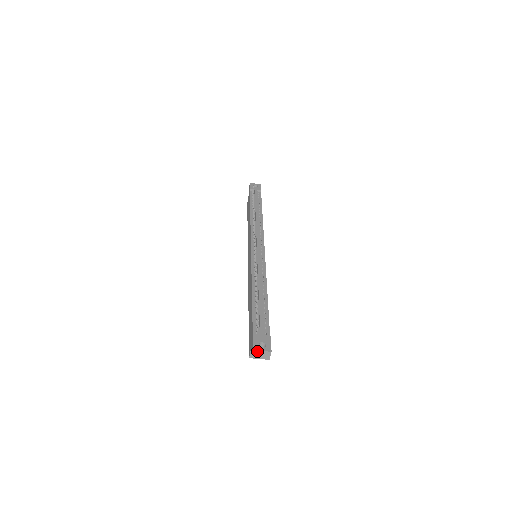
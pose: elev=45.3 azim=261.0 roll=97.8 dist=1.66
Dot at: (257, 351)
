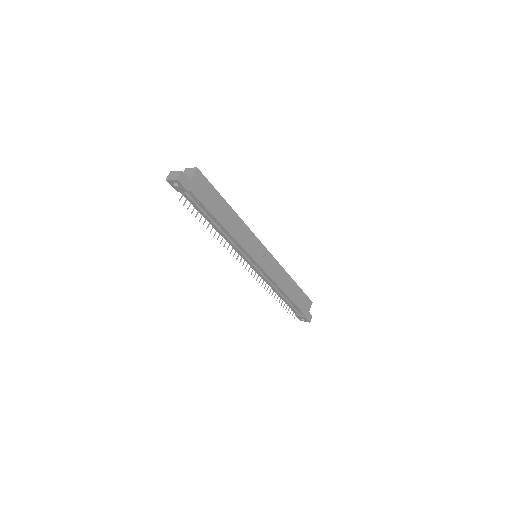
Dot at: occluded
